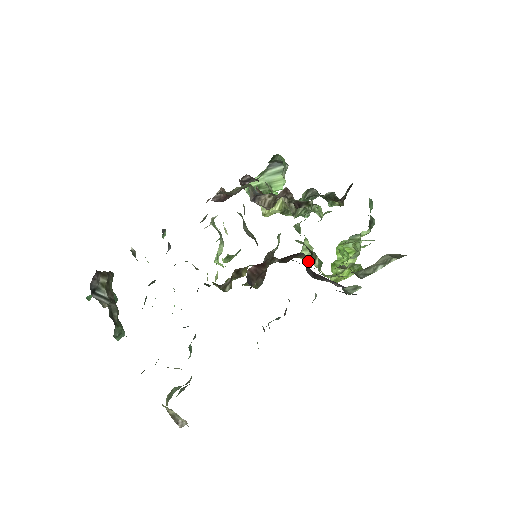
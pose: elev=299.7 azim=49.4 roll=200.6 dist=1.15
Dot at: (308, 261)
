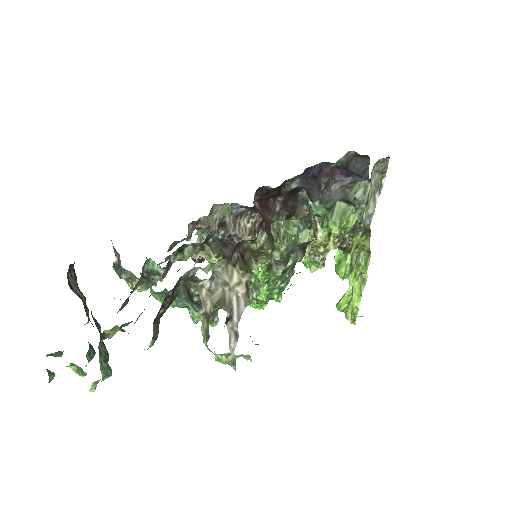
Dot at: occluded
